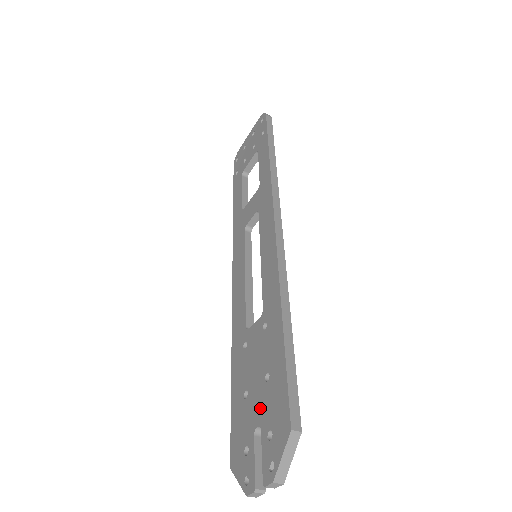
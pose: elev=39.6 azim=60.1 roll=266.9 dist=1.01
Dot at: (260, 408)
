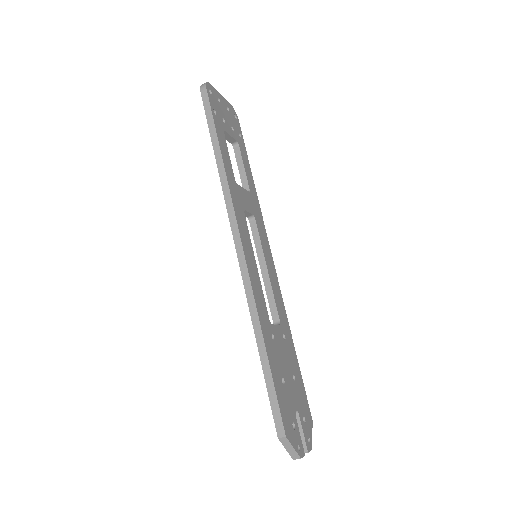
Dot at: occluded
